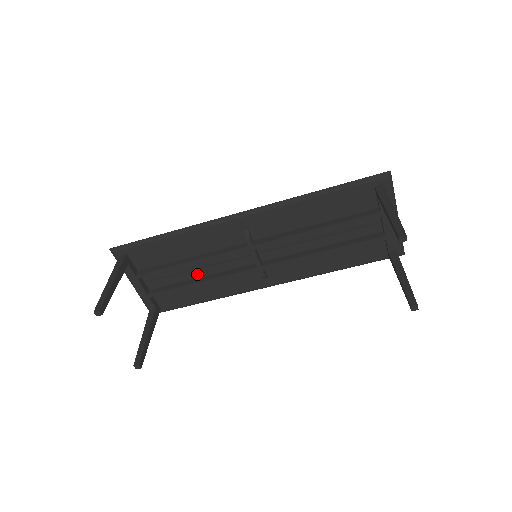
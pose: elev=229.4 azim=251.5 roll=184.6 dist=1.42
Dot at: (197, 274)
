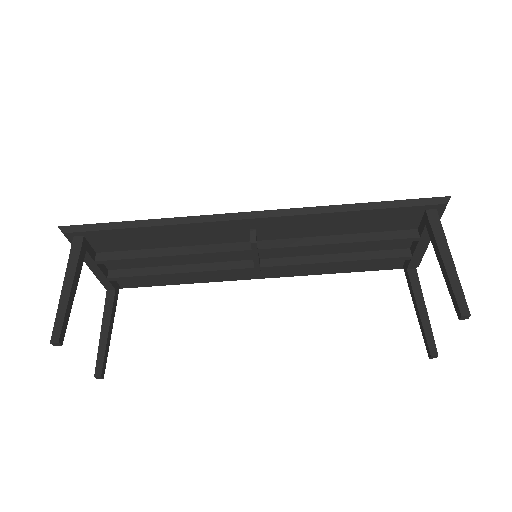
Dot at: (175, 262)
